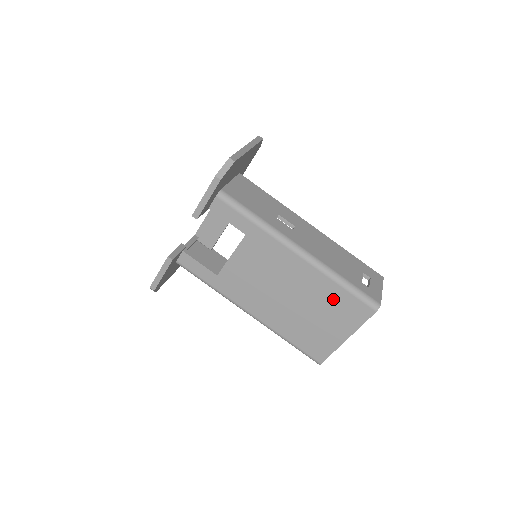
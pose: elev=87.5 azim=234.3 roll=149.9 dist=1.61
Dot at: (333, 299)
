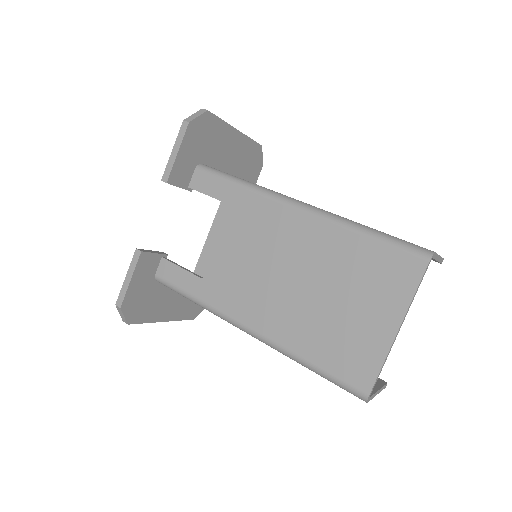
Dot at: (359, 261)
